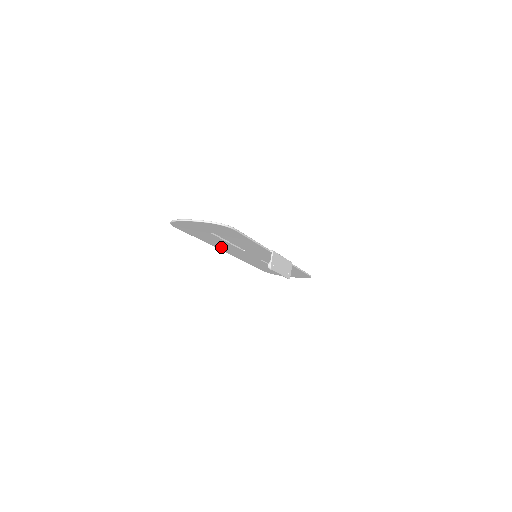
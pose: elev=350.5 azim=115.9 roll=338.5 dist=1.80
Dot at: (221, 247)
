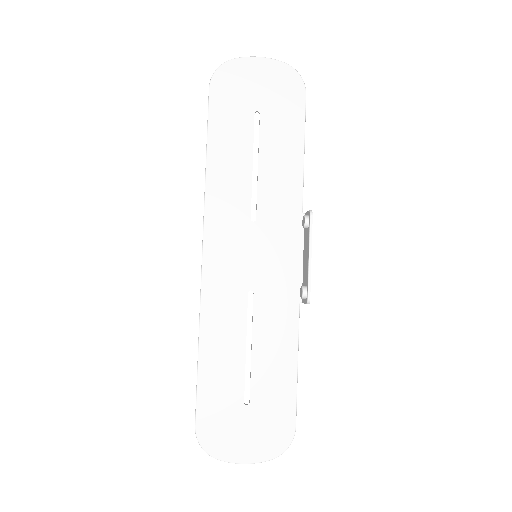
Dot at: (217, 203)
